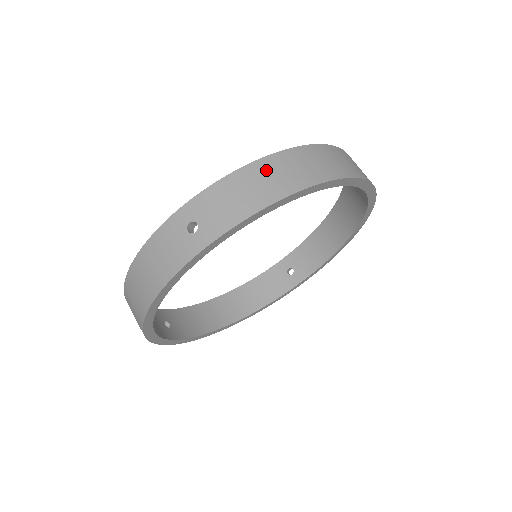
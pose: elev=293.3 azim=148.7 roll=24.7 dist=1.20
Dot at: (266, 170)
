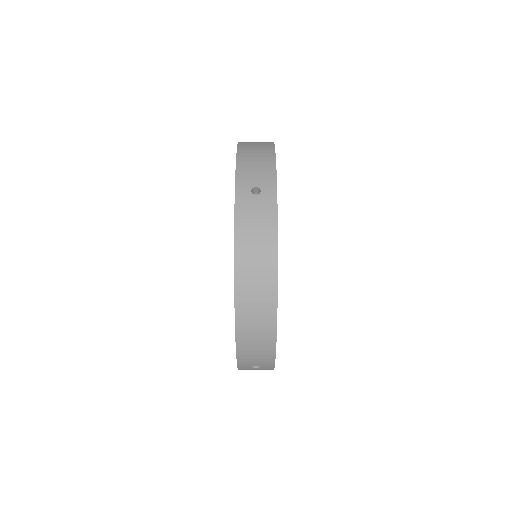
Dot at: (247, 331)
